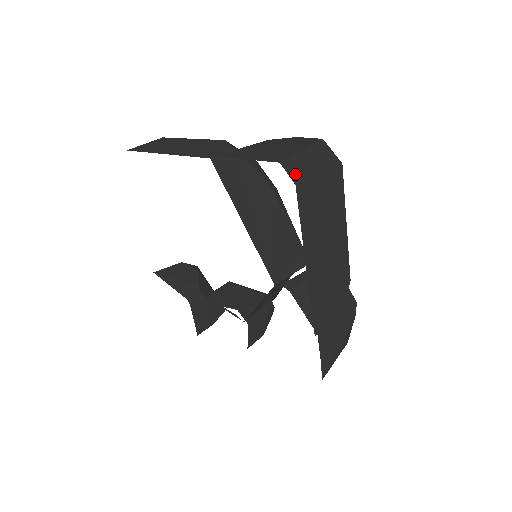
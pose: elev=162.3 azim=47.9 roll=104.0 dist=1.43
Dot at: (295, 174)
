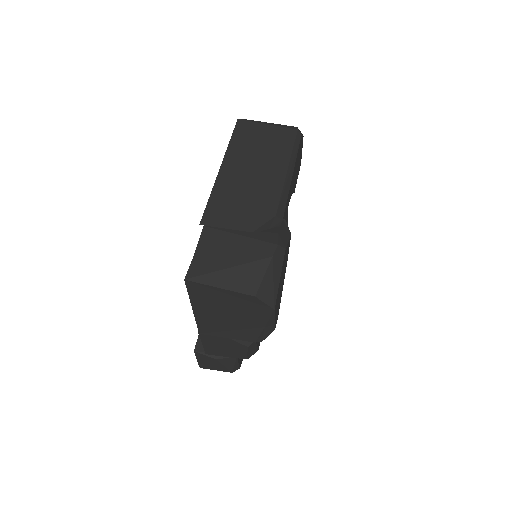
Dot at: occluded
